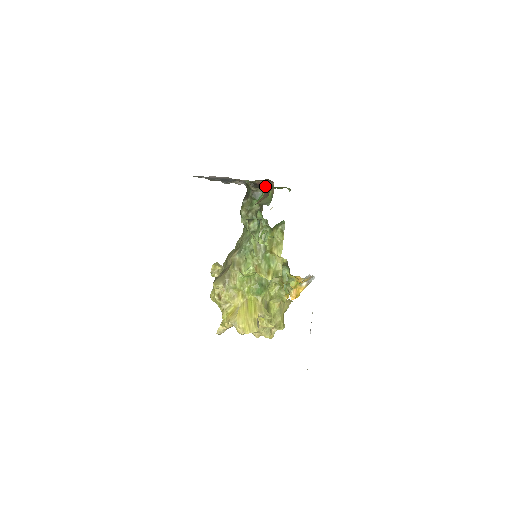
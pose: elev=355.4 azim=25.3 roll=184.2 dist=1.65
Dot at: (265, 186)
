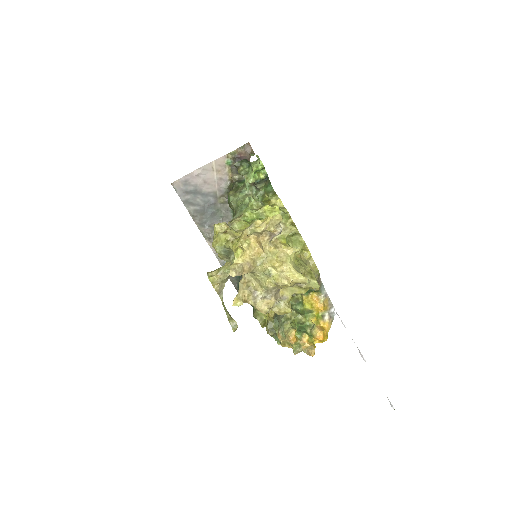
Dot at: occluded
